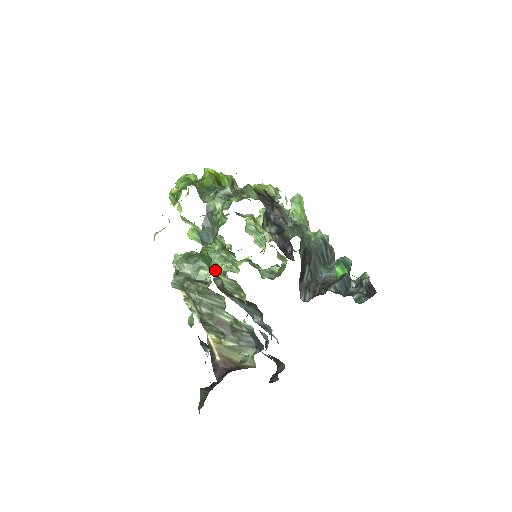
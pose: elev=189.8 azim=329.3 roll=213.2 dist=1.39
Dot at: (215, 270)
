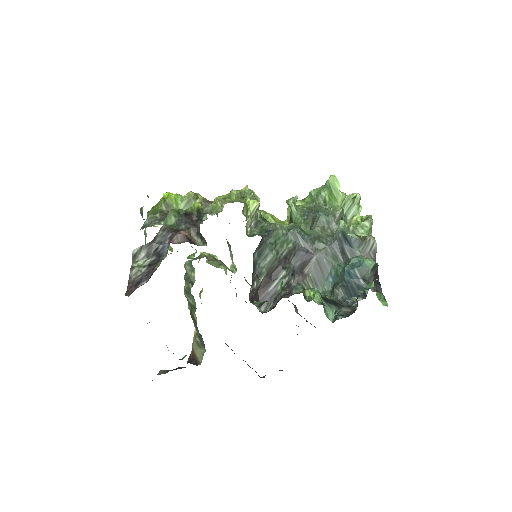
Dot at: occluded
